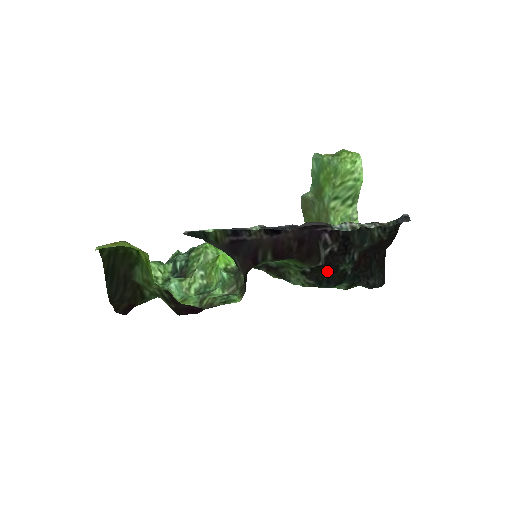
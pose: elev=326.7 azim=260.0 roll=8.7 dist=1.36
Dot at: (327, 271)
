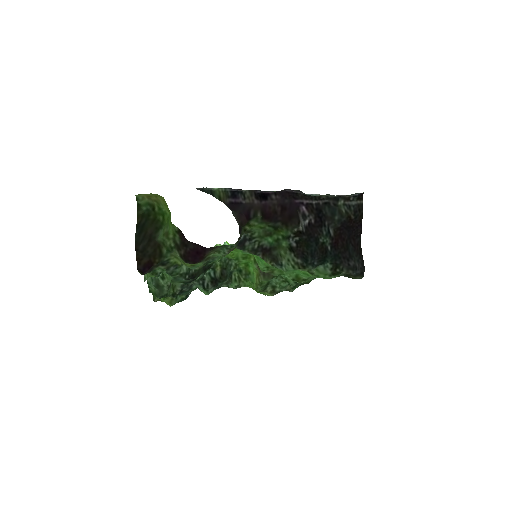
Dot at: (309, 243)
